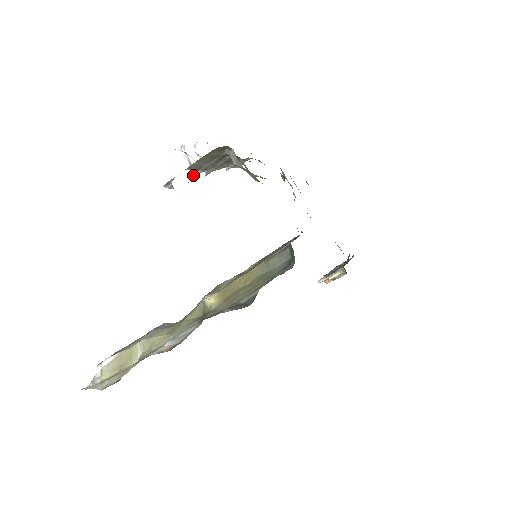
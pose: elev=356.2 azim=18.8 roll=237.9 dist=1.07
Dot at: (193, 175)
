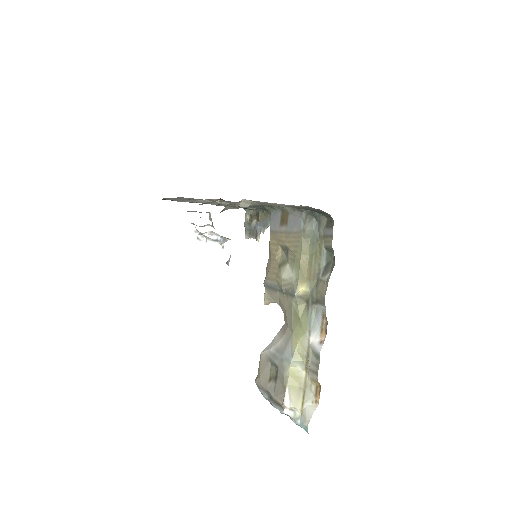
Dot at: (223, 244)
